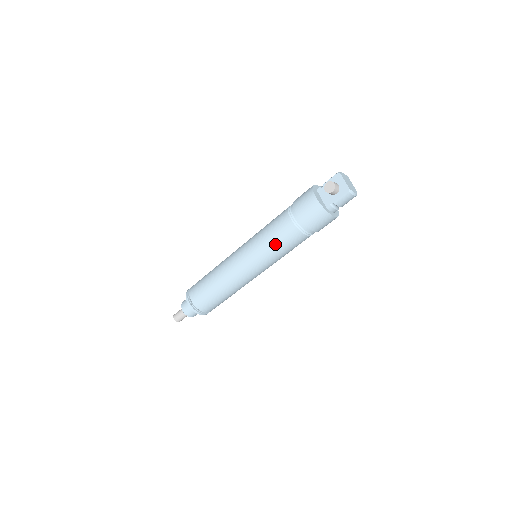
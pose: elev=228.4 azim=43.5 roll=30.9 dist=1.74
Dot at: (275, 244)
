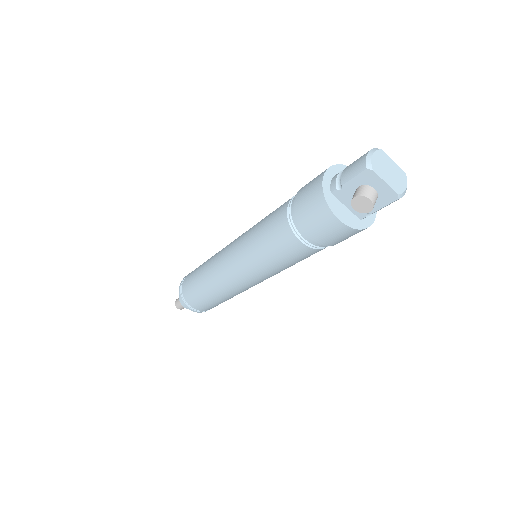
Dot at: (287, 265)
